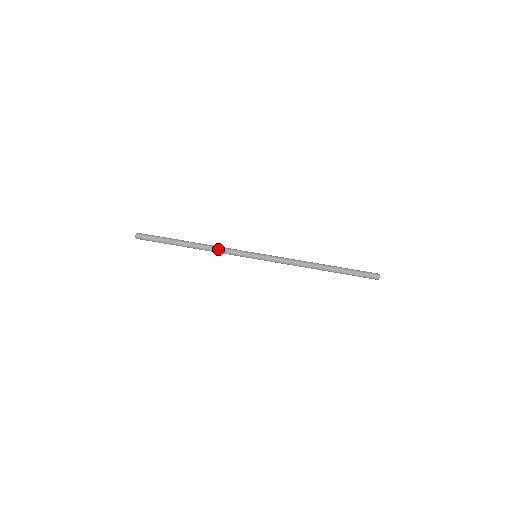
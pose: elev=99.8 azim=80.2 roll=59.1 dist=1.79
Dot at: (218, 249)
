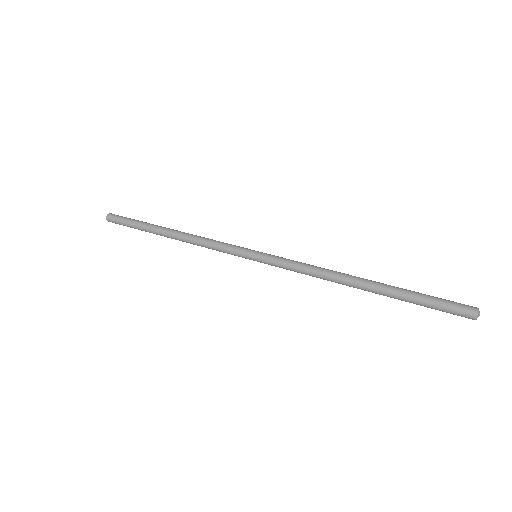
Dot at: (206, 238)
